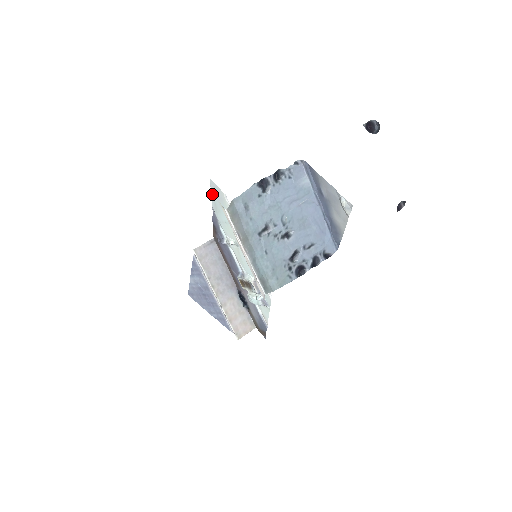
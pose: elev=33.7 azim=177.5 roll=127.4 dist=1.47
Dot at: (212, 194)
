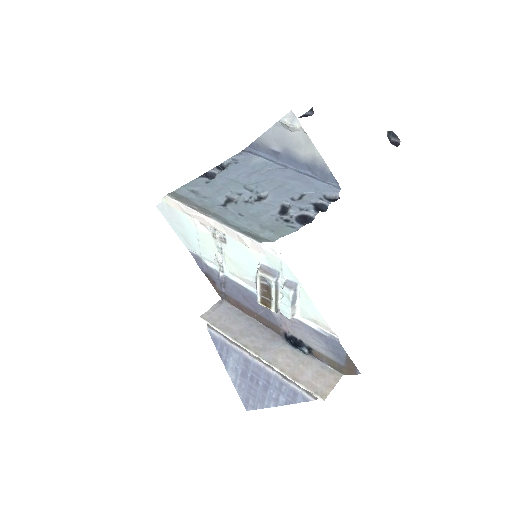
Dot at: (172, 226)
